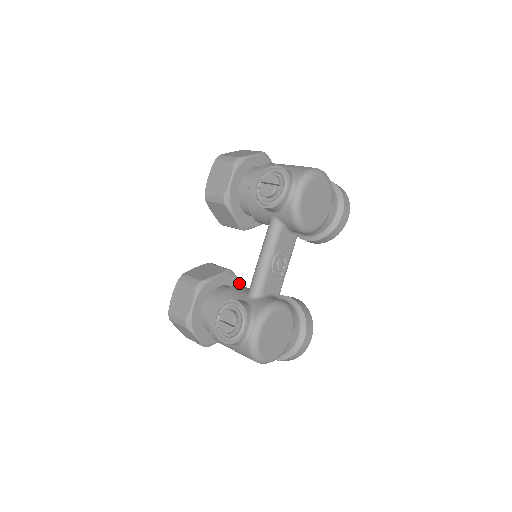
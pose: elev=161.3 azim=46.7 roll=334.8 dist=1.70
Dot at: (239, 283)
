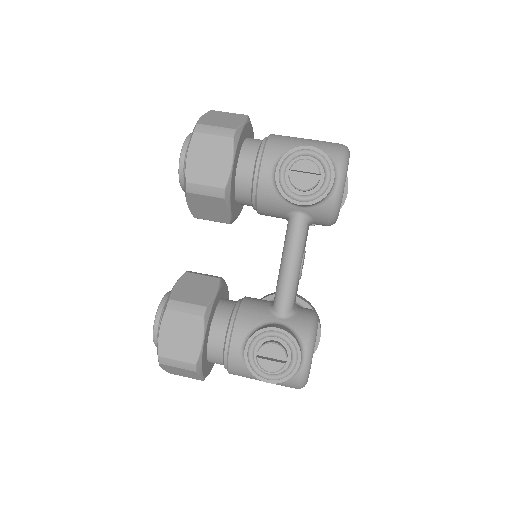
Dot at: (227, 289)
